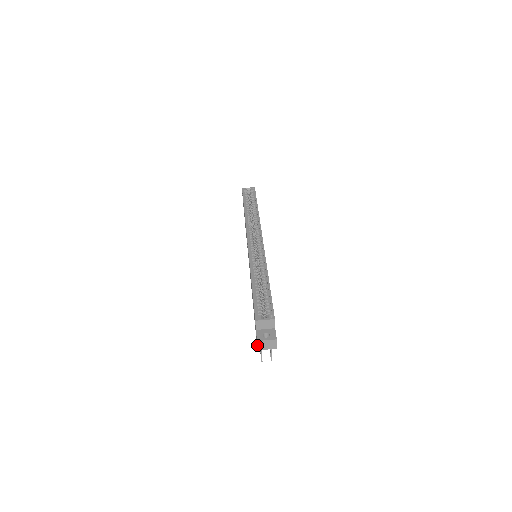
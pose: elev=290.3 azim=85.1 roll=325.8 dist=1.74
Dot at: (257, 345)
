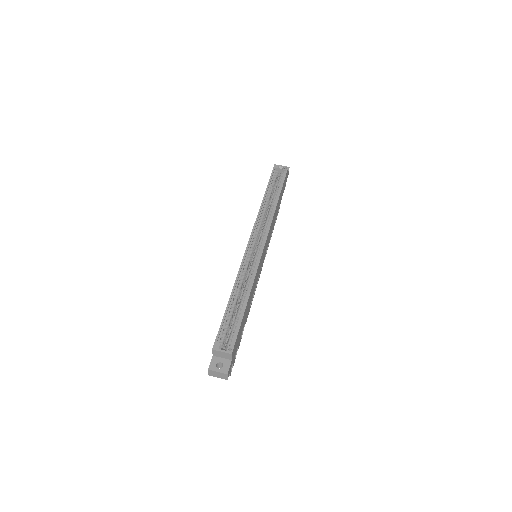
Dot at: (208, 372)
